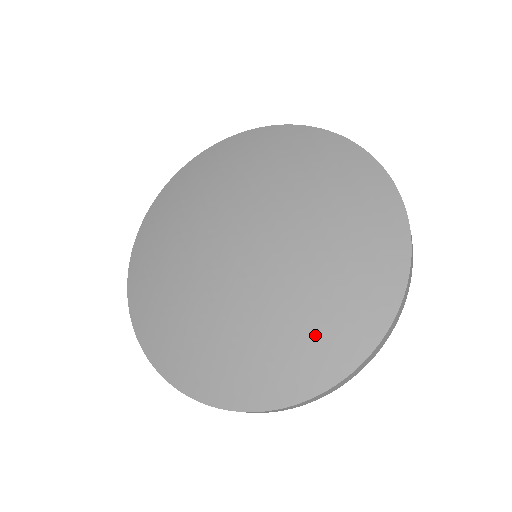
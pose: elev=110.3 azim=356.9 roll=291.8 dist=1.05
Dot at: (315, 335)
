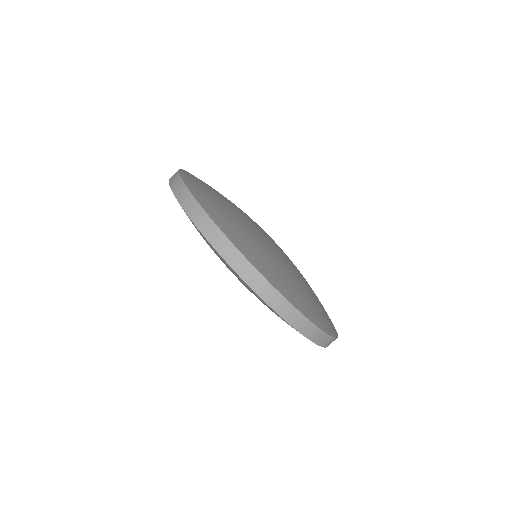
Dot at: occluded
